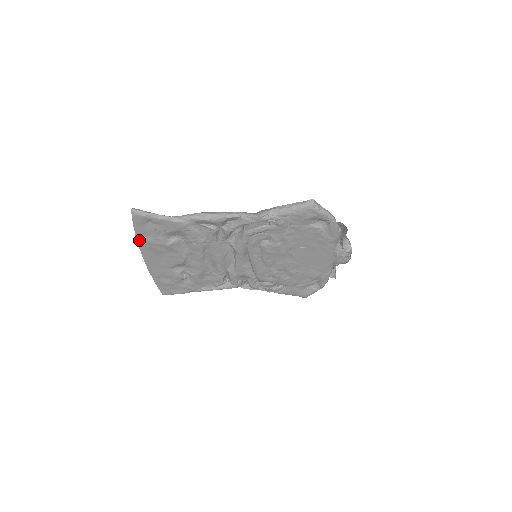
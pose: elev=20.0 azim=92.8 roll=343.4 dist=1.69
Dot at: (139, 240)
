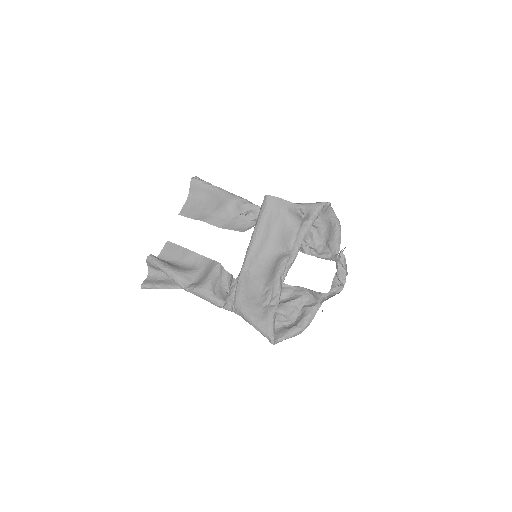
Dot at: occluded
